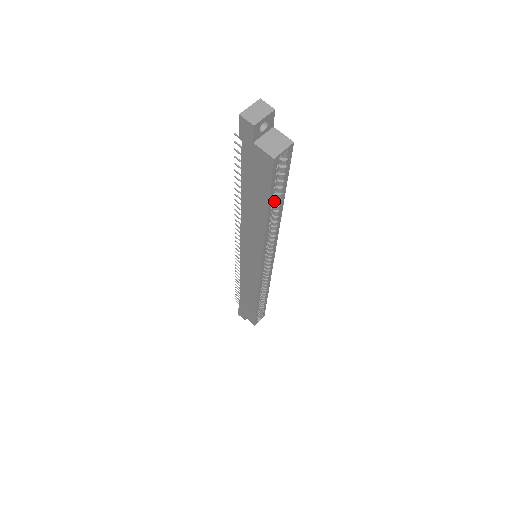
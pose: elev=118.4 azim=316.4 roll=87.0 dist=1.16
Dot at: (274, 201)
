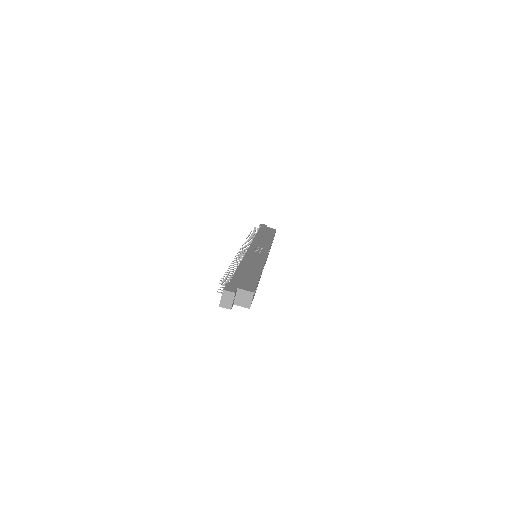
Dot at: occluded
